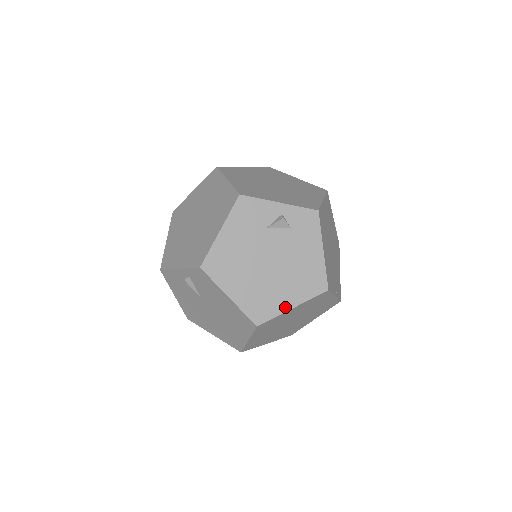
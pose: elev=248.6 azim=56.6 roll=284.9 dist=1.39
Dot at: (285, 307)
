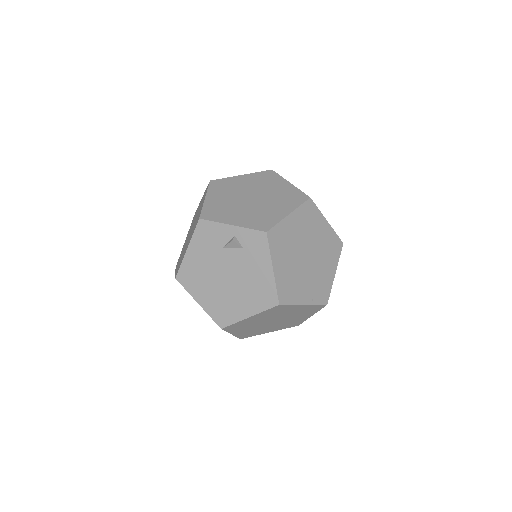
Dot at: (242, 316)
